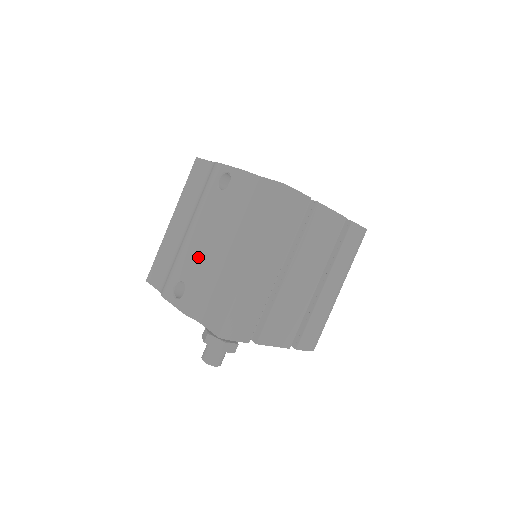
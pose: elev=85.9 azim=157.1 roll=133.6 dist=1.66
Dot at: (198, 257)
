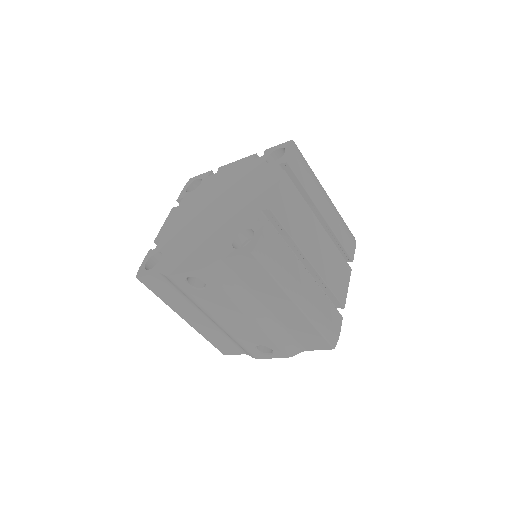
Dot at: (251, 330)
